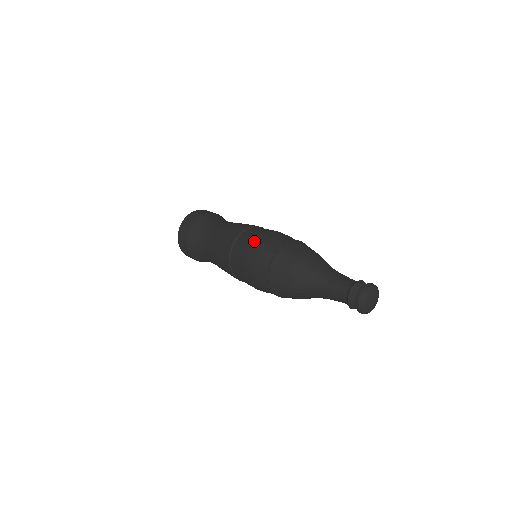
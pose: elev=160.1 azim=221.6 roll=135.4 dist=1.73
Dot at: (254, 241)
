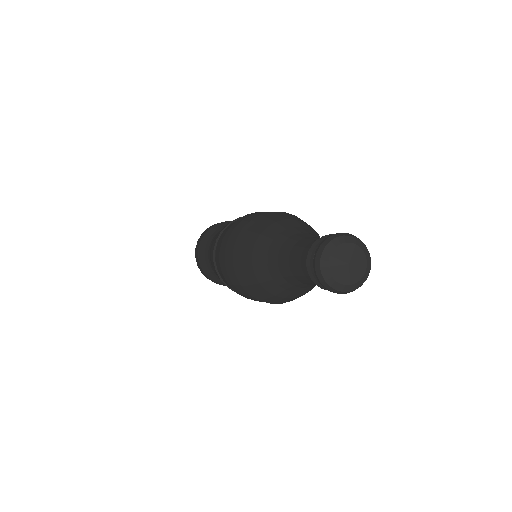
Dot at: occluded
